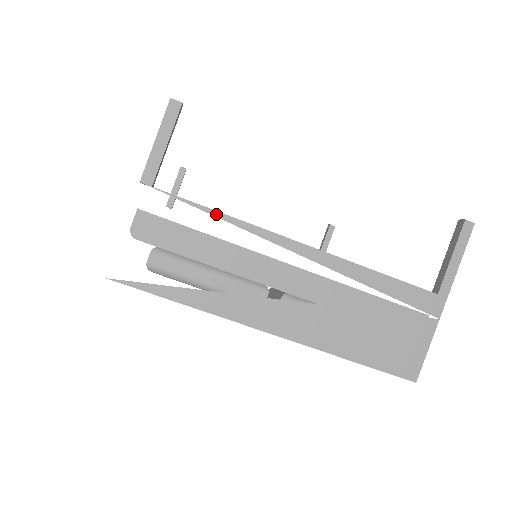
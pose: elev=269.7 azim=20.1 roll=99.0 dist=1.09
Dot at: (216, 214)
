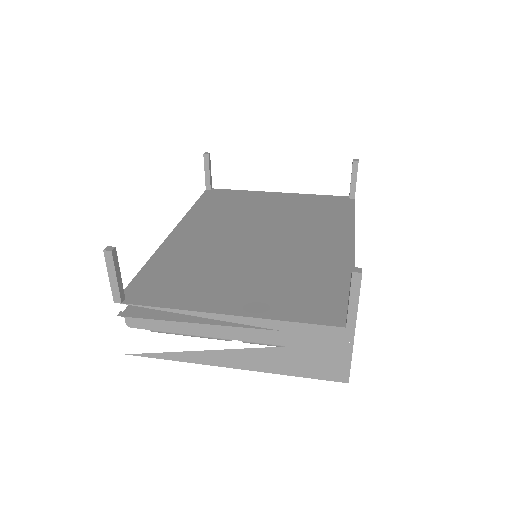
Dot at: (165, 310)
